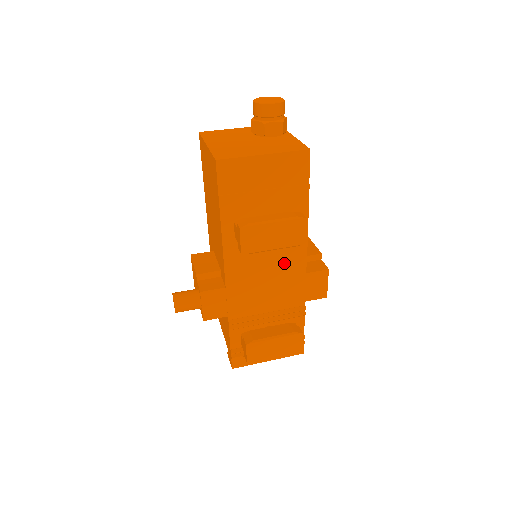
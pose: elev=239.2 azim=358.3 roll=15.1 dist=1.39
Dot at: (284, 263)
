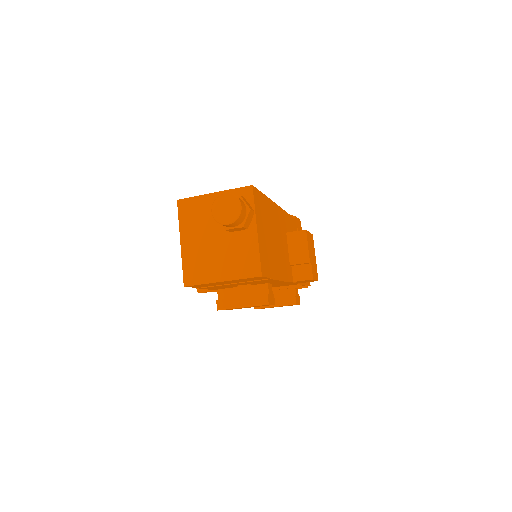
Dot at: occluded
